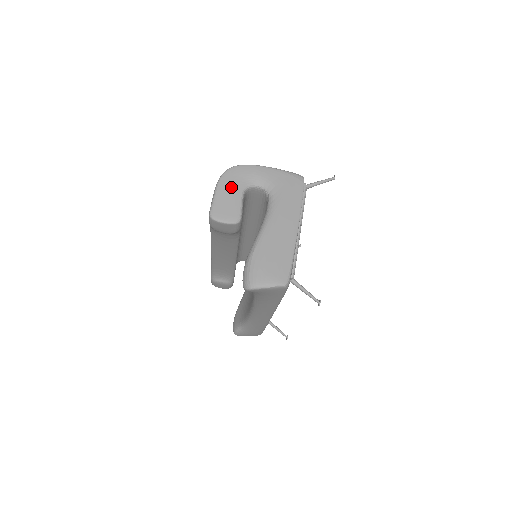
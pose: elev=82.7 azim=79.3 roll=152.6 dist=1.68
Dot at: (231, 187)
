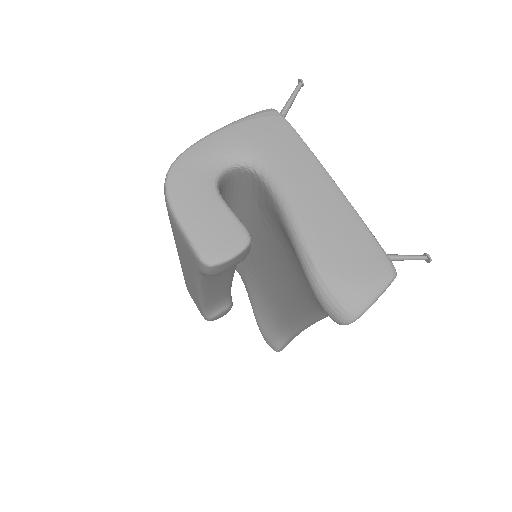
Dot at: (195, 199)
